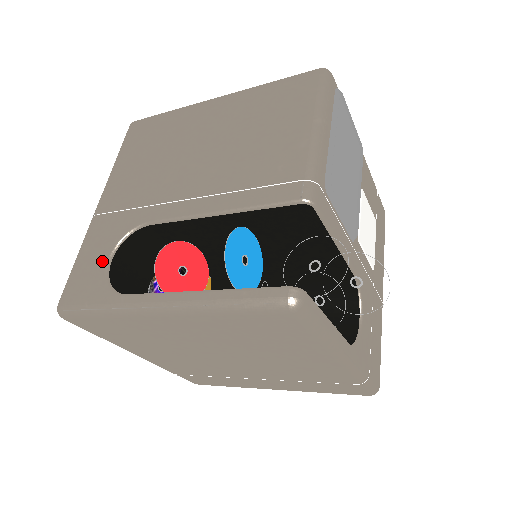
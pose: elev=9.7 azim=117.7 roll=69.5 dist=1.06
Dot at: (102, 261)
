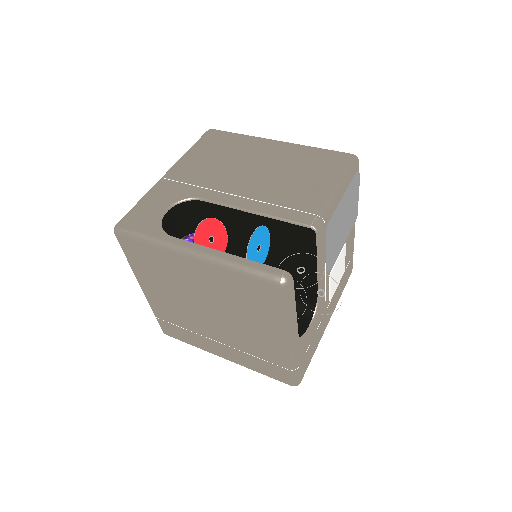
Dot at: (160, 209)
